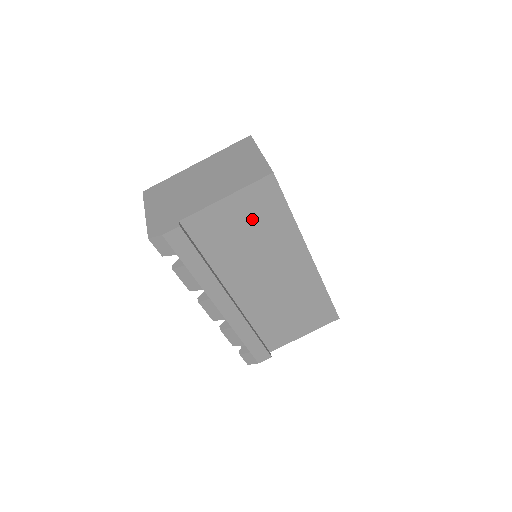
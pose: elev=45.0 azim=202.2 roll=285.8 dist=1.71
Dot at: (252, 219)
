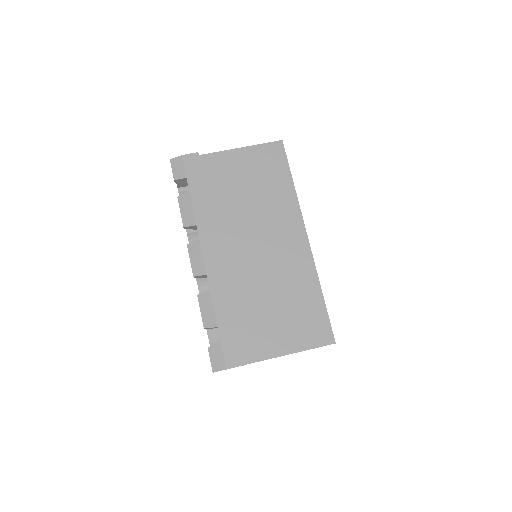
Dot at: (258, 175)
